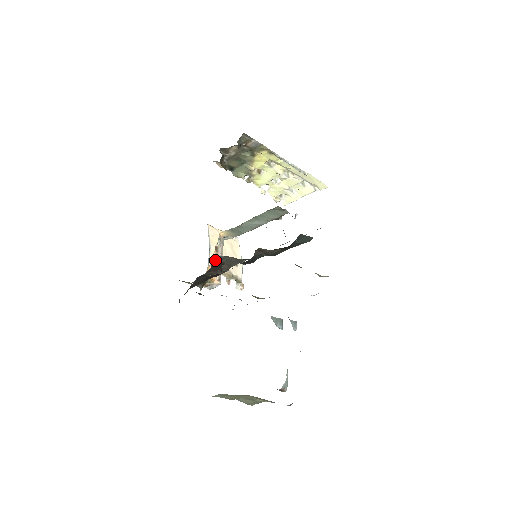
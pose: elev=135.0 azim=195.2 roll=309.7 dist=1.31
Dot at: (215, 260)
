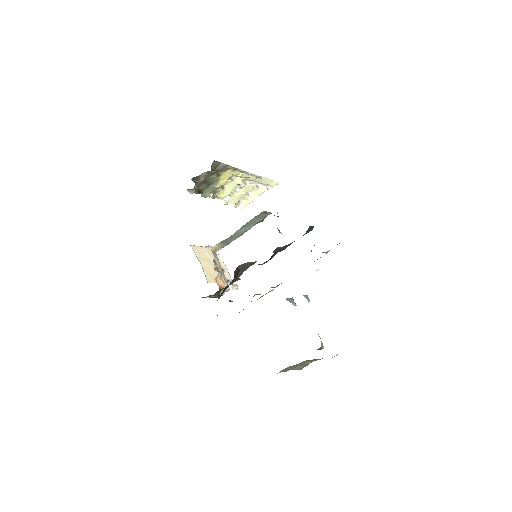
Dot at: (235, 270)
